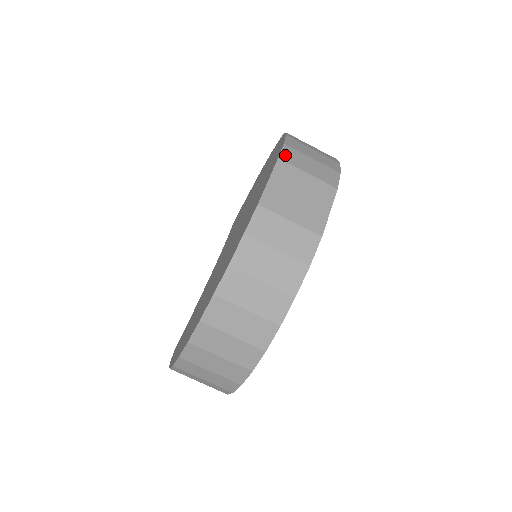
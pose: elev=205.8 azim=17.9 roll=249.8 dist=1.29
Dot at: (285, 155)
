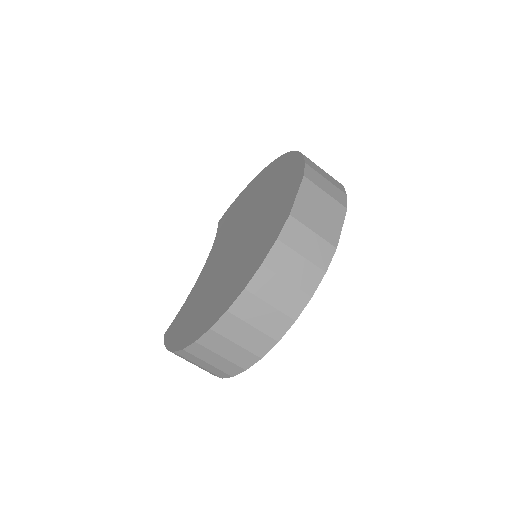
Dot at: (308, 173)
